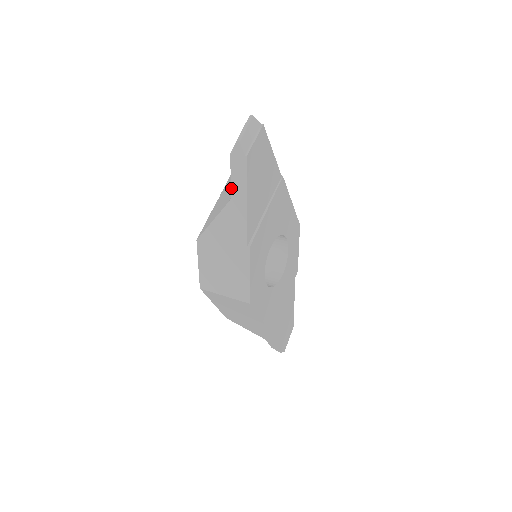
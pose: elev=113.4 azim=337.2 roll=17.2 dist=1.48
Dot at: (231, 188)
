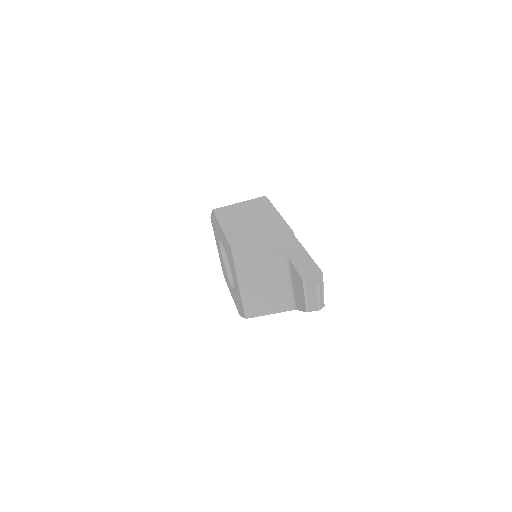
Dot at: occluded
